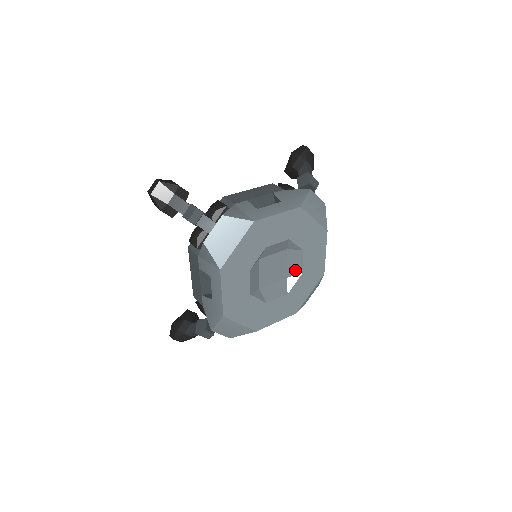
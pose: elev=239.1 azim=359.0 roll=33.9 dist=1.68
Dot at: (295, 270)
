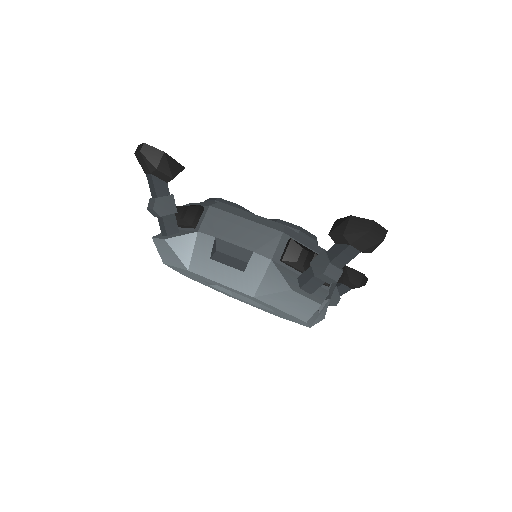
Dot at: occluded
